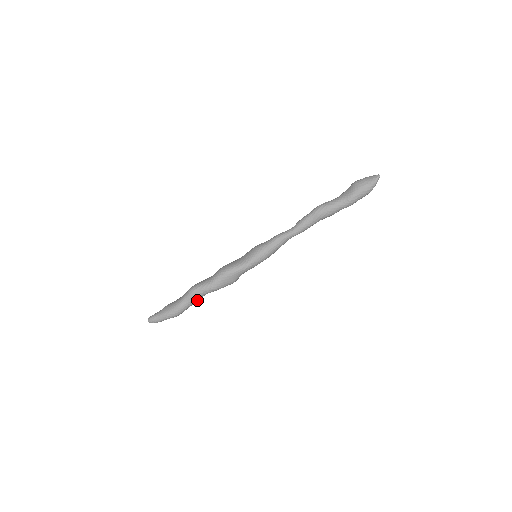
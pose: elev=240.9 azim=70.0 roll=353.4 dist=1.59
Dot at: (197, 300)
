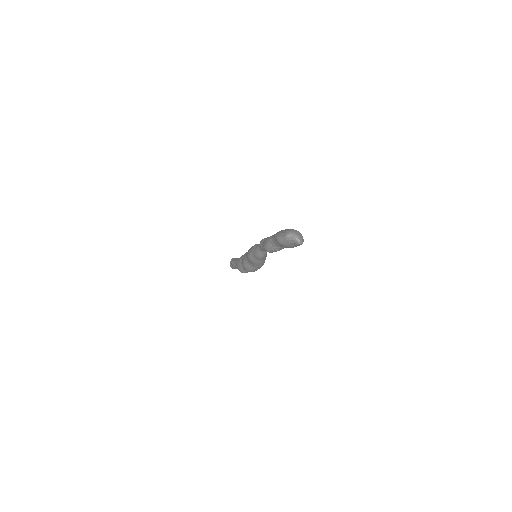
Dot at: occluded
